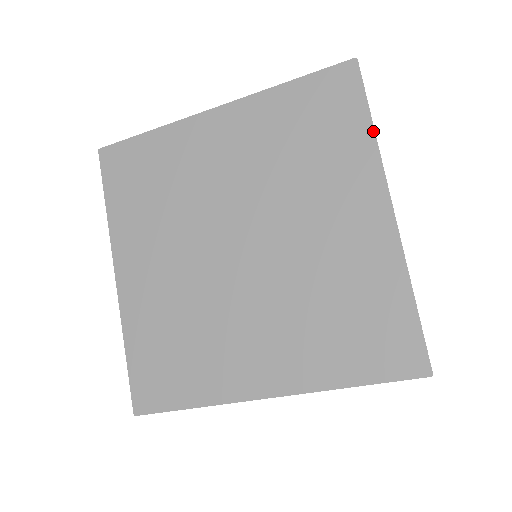
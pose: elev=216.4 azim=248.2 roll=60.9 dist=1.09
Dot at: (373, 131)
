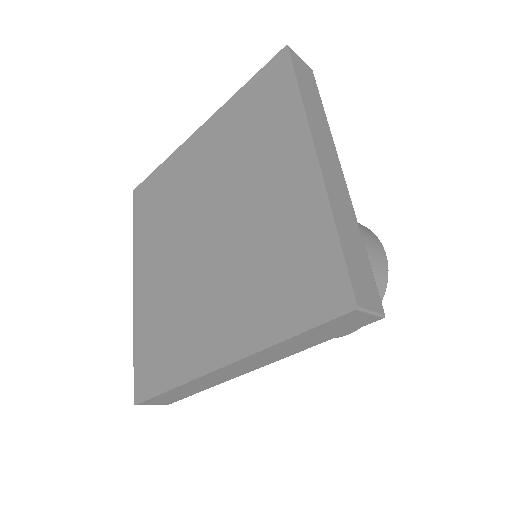
Dot at: (299, 95)
